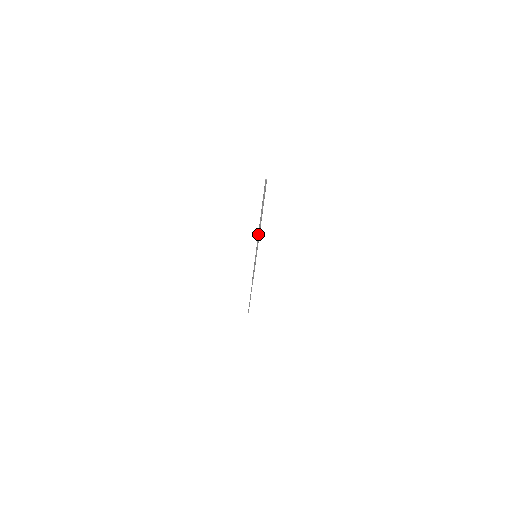
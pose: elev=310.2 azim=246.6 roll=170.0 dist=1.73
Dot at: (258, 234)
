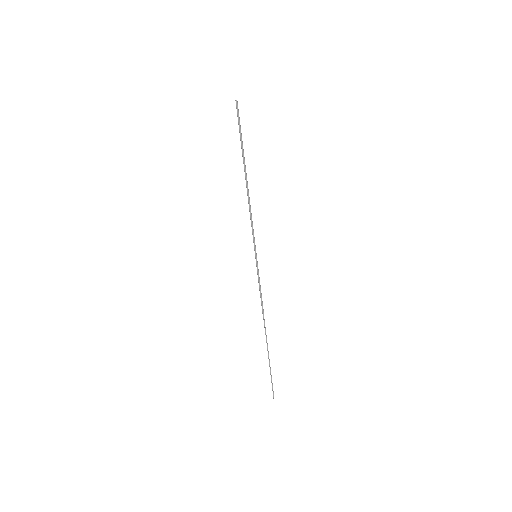
Dot at: (249, 207)
